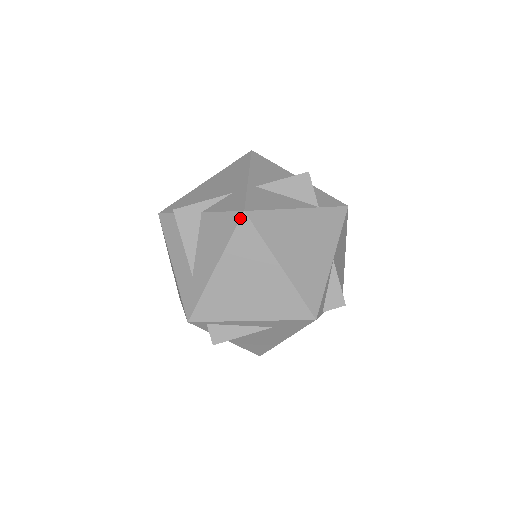
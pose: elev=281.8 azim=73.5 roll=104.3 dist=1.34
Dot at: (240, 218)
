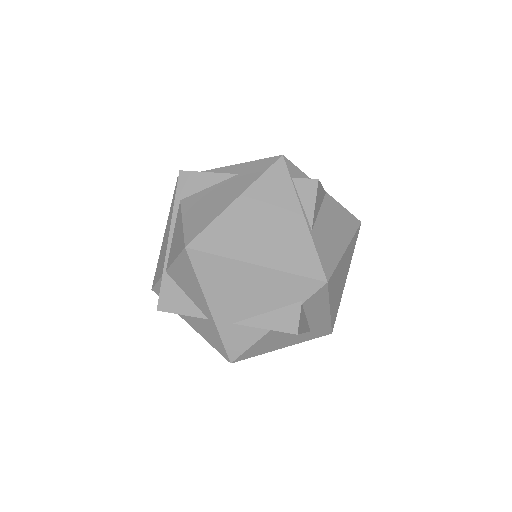
Dot at: occluded
